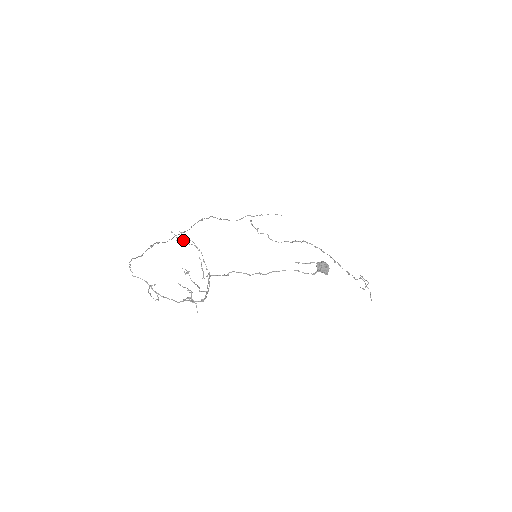
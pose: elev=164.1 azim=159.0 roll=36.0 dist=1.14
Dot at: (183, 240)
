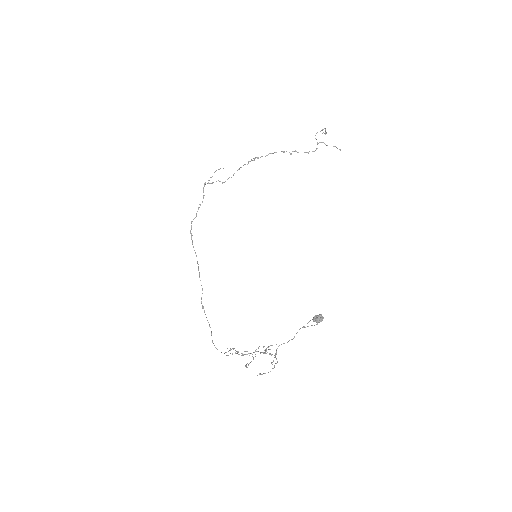
Dot at: (235, 352)
